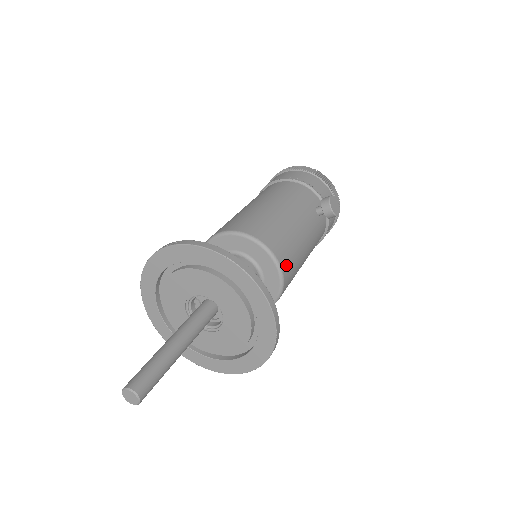
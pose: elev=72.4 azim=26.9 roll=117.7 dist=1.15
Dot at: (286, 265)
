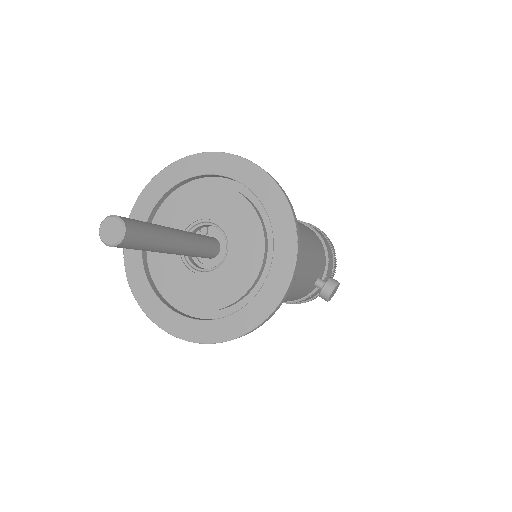
Dot at: occluded
